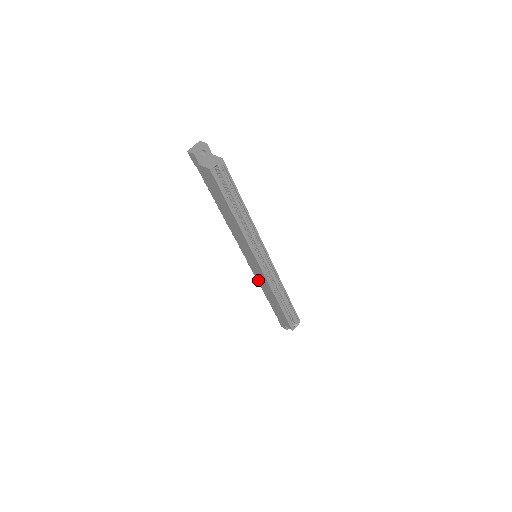
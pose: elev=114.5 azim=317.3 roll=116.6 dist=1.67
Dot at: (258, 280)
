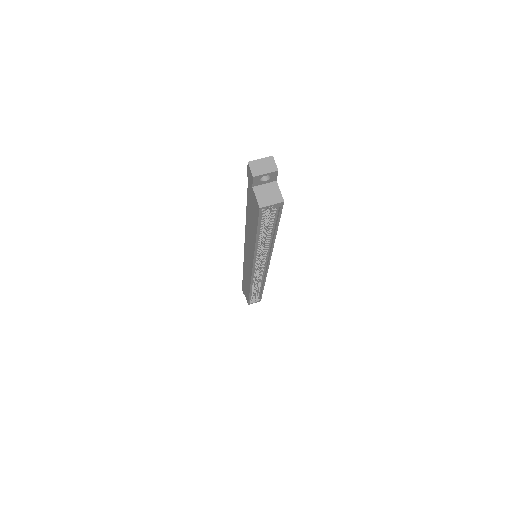
Dot at: (244, 264)
